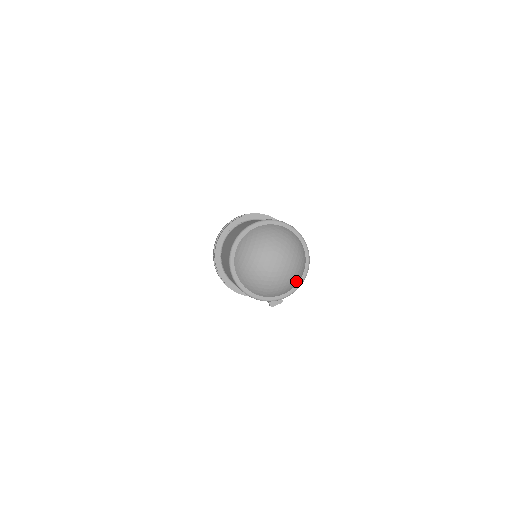
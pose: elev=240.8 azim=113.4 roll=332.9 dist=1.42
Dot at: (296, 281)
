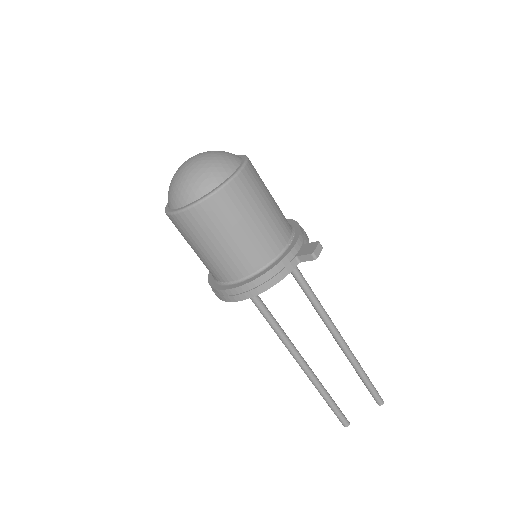
Dot at: (233, 158)
